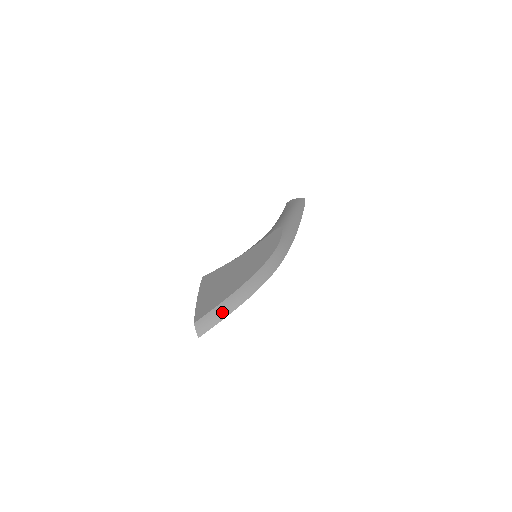
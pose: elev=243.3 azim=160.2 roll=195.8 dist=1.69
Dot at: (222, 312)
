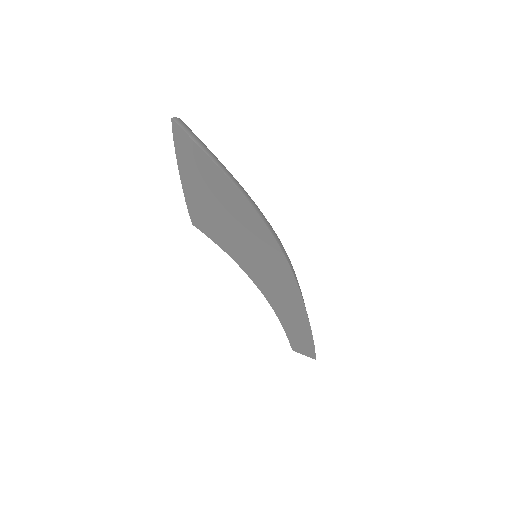
Dot at: (211, 153)
